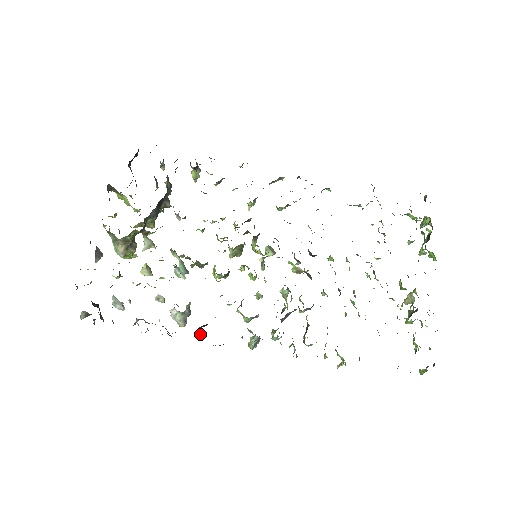
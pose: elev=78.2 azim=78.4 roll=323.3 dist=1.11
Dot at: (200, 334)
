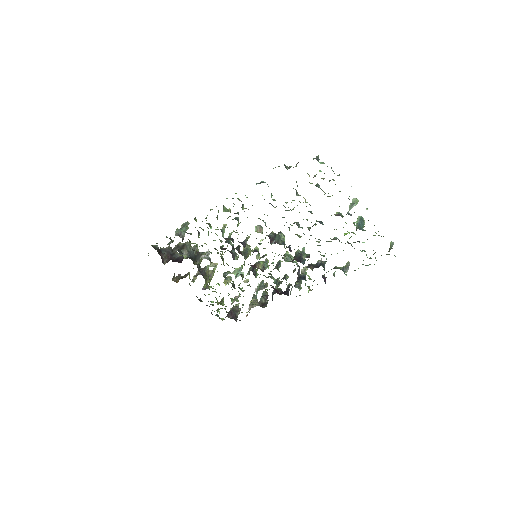
Dot at: occluded
